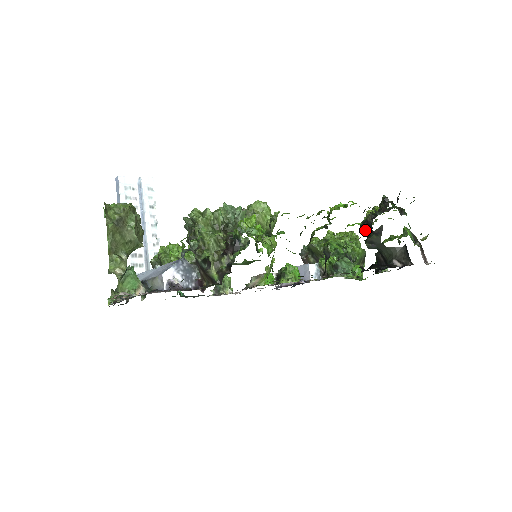
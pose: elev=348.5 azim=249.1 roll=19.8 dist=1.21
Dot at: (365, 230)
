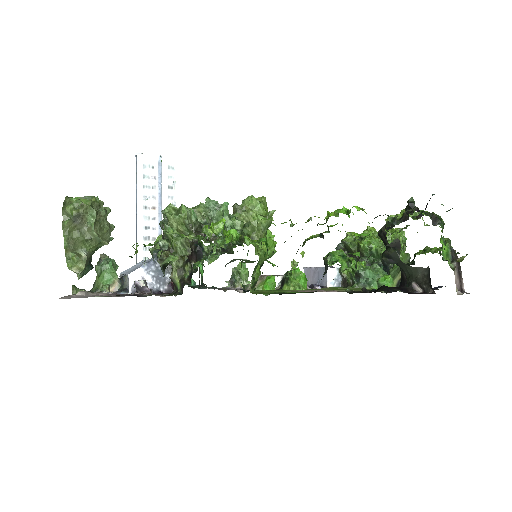
Dot at: (383, 240)
